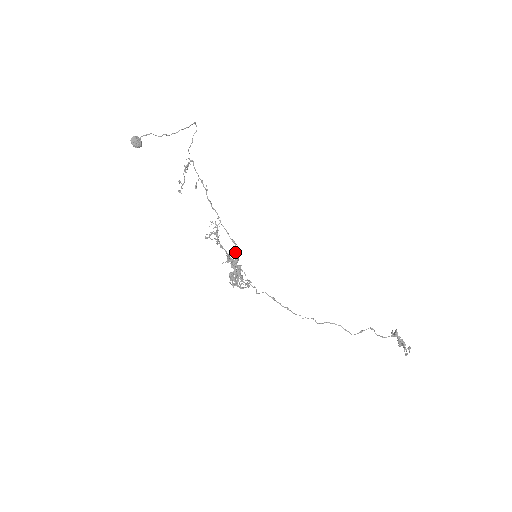
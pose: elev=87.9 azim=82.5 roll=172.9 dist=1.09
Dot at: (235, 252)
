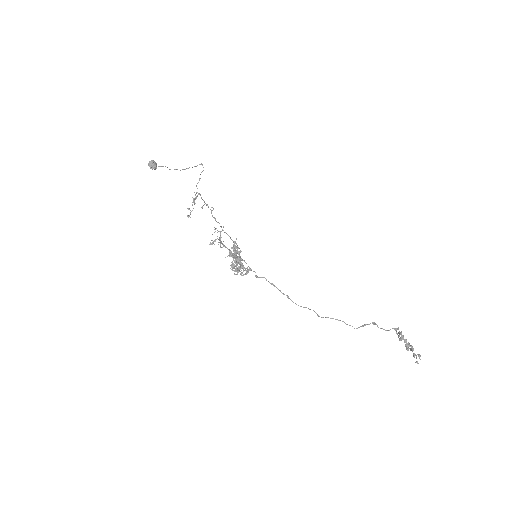
Dot at: (236, 246)
